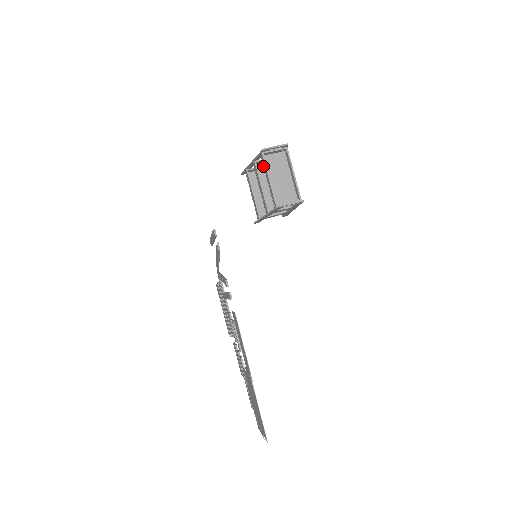
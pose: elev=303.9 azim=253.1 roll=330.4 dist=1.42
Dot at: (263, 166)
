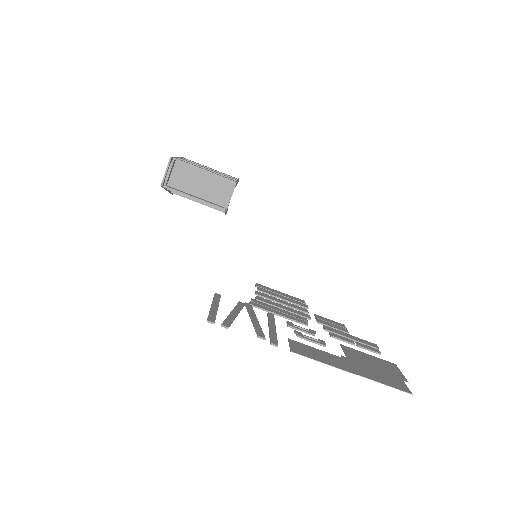
Dot at: occluded
